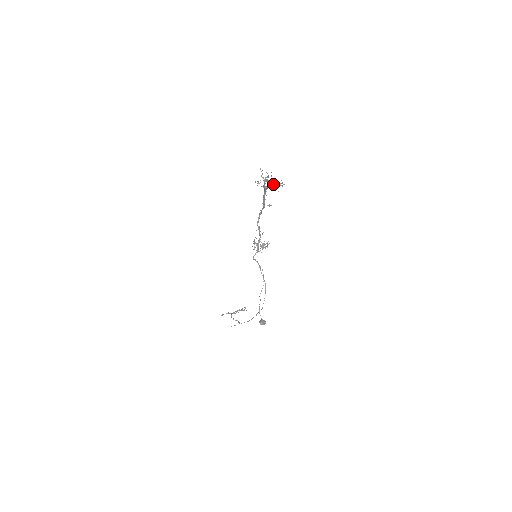
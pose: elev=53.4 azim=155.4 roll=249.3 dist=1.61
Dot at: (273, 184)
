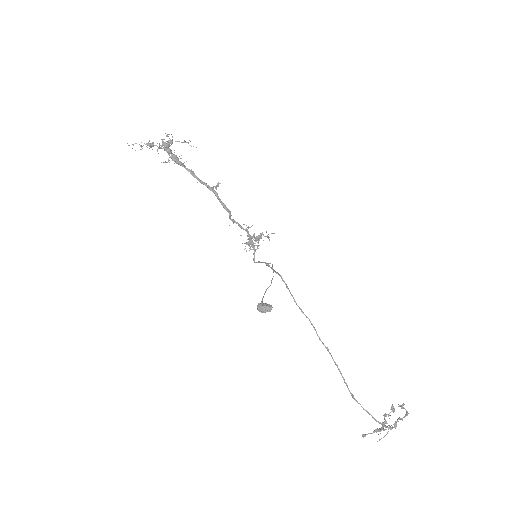
Dot at: (166, 144)
